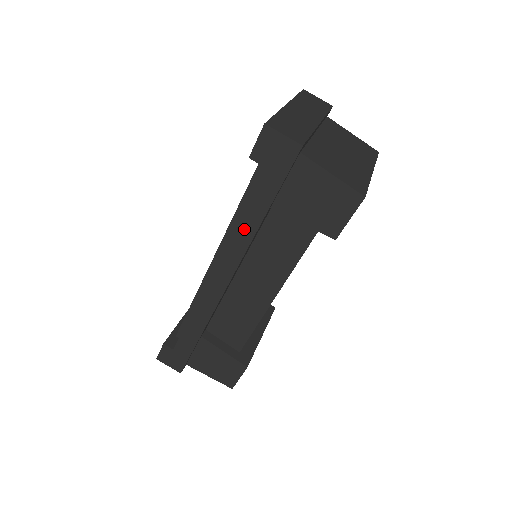
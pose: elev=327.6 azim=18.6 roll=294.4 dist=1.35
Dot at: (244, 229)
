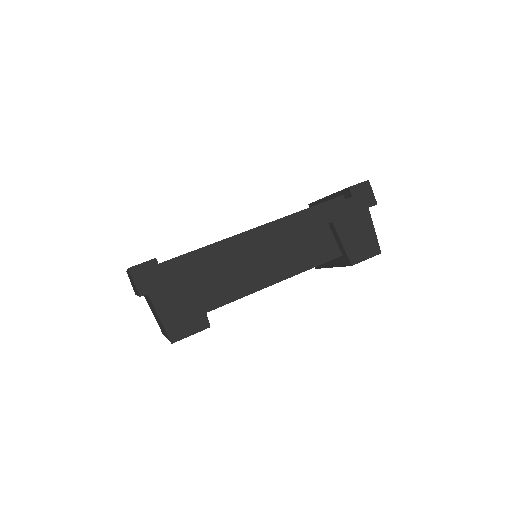
Dot at: (313, 220)
